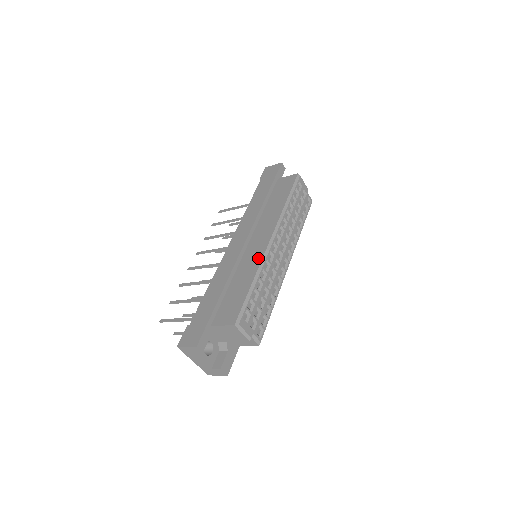
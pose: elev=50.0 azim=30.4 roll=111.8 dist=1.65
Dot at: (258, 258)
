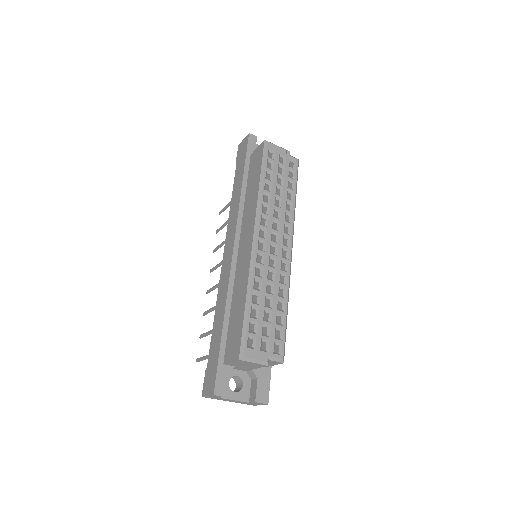
Dot at: (246, 267)
